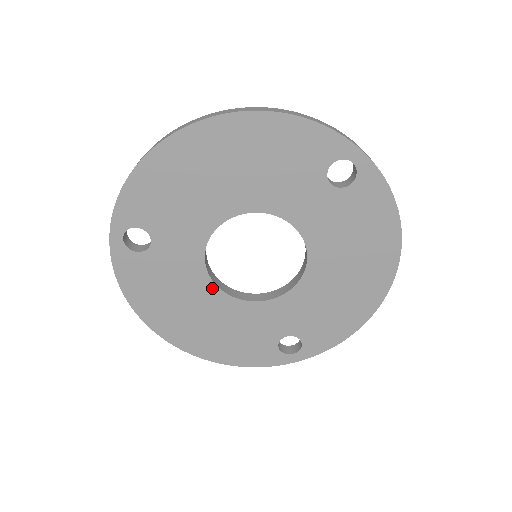
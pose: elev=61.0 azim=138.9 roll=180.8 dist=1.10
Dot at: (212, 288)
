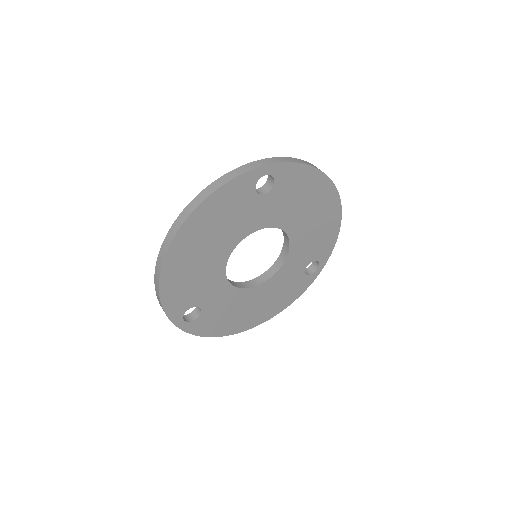
Dot at: (249, 291)
